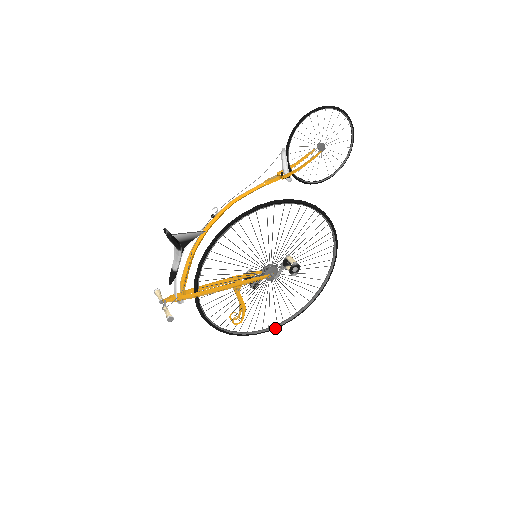
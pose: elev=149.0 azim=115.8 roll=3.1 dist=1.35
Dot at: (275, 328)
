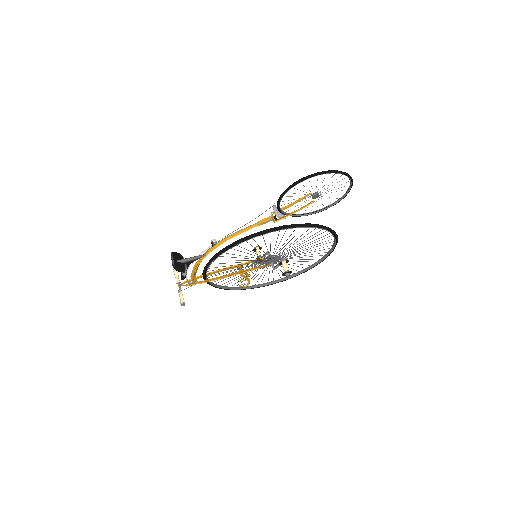
Dot at: occluded
